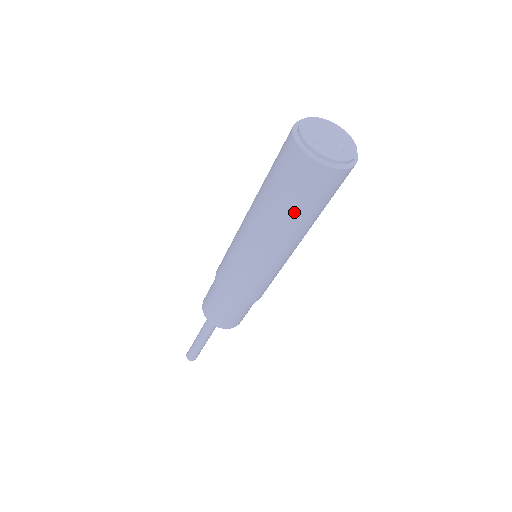
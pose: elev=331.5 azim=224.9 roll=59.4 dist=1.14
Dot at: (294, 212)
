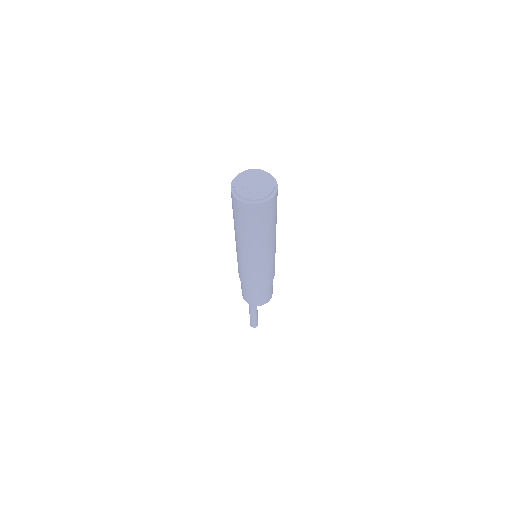
Dot at: (238, 225)
